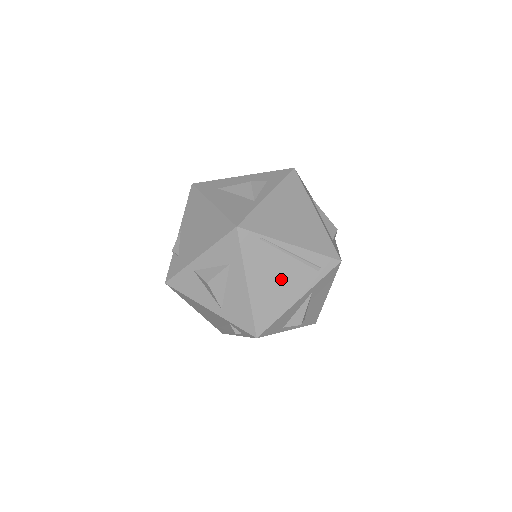
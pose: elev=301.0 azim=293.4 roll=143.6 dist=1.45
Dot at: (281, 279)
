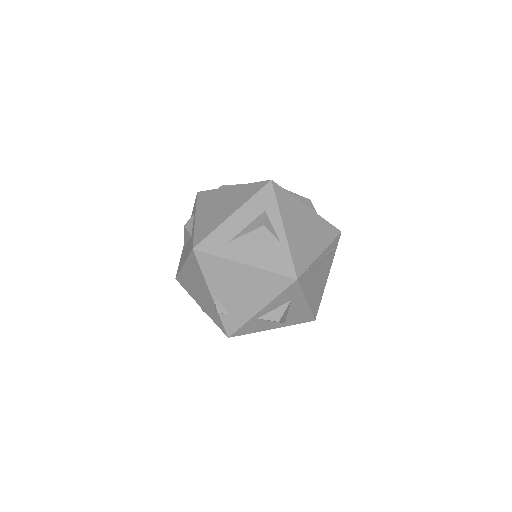
Dot at: (320, 278)
